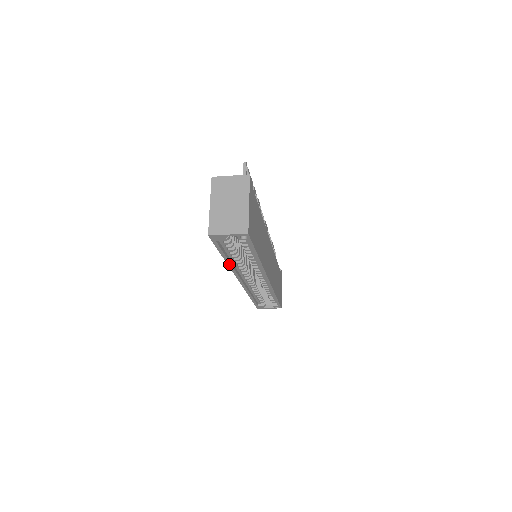
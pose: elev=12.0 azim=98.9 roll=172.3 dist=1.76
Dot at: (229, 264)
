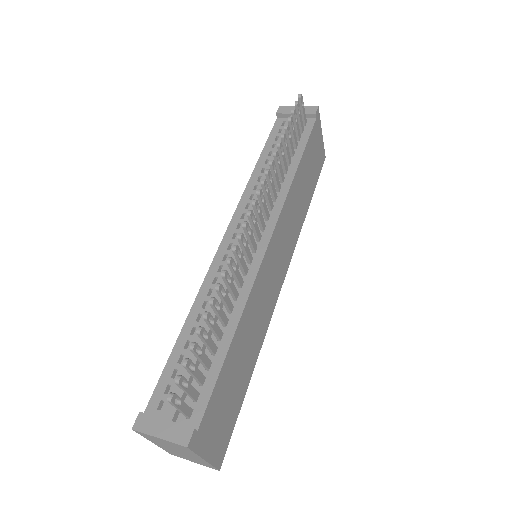
Dot at: occluded
